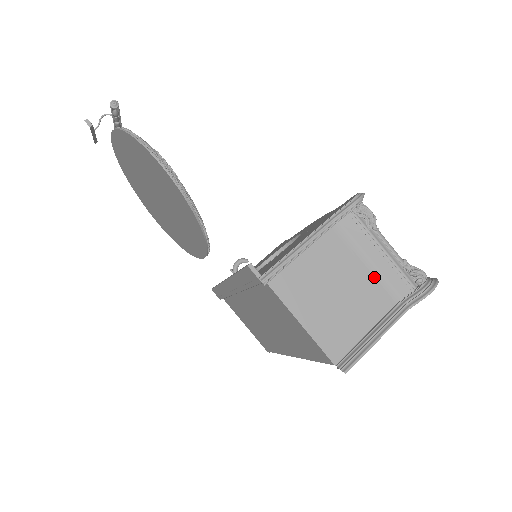
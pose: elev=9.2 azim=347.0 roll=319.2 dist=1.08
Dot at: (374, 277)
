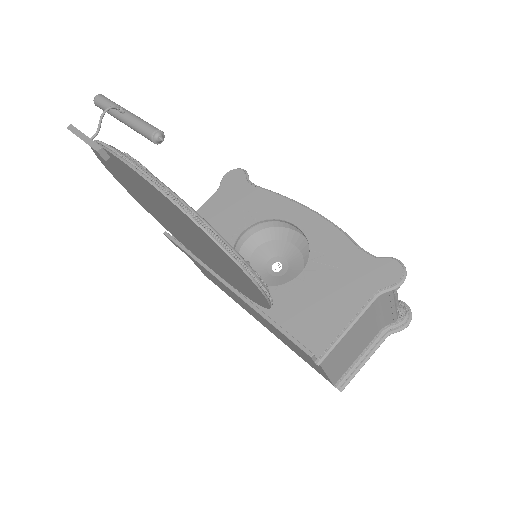
Dot at: (377, 320)
